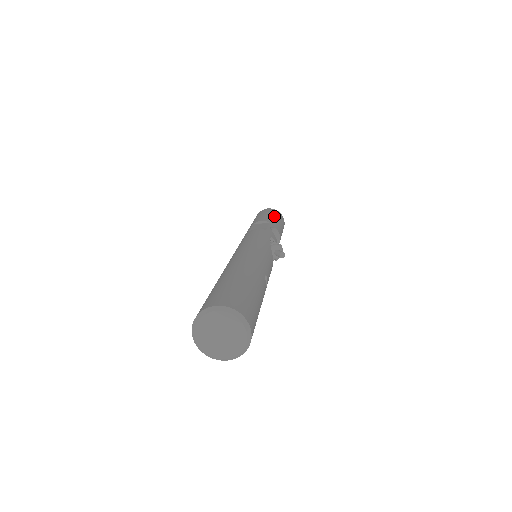
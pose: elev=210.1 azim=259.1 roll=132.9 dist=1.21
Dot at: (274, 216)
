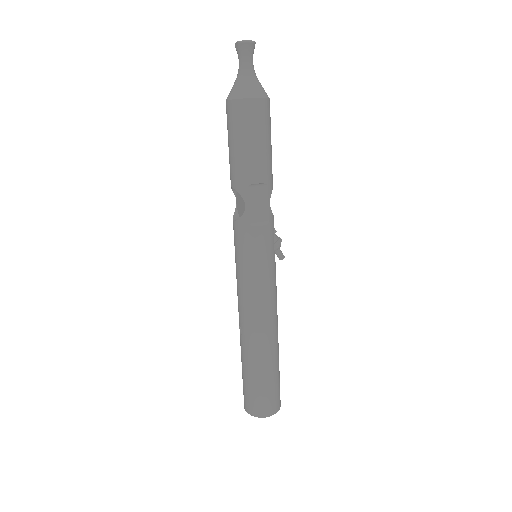
Dot at: (267, 142)
